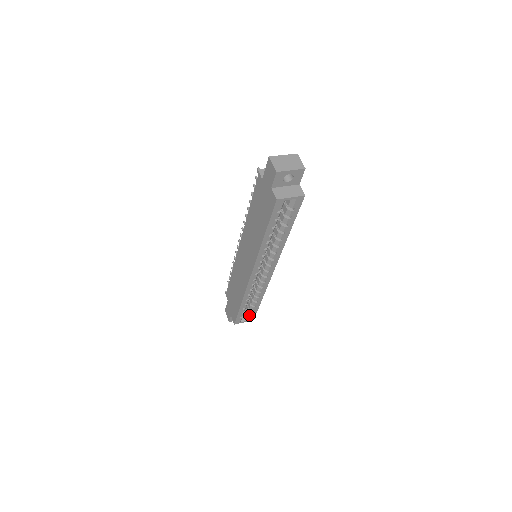
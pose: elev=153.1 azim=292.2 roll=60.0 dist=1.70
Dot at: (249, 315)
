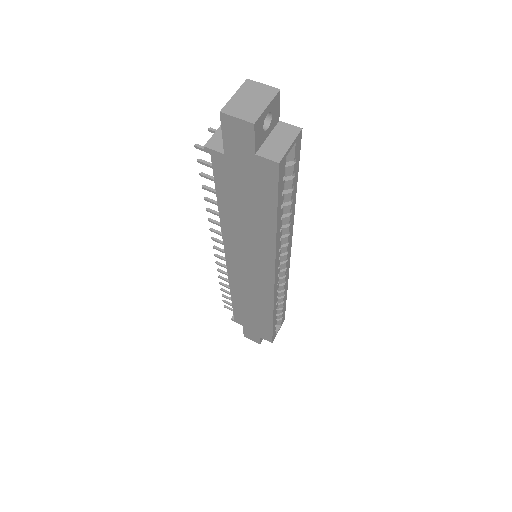
Dot at: (280, 320)
